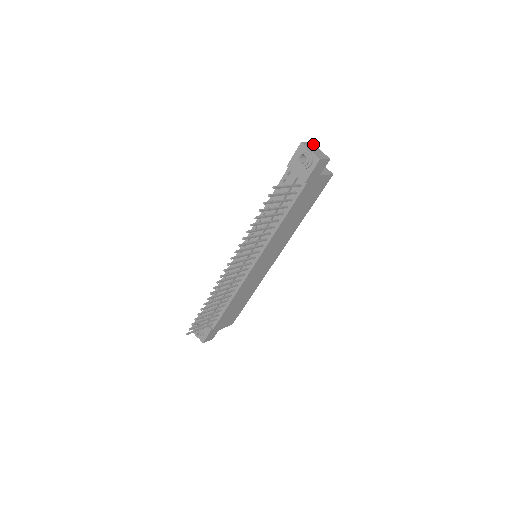
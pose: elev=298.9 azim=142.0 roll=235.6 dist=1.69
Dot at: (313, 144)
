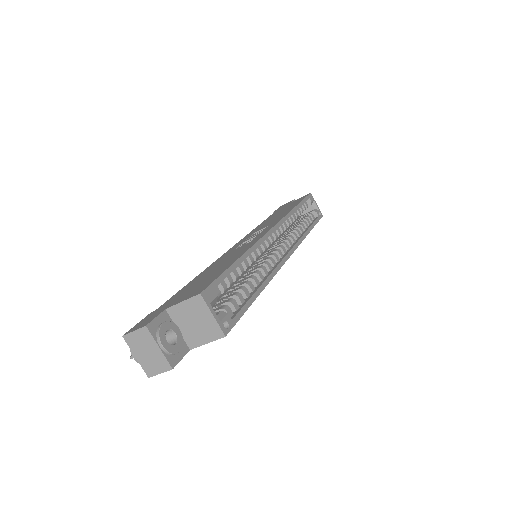
Dot at: (147, 332)
